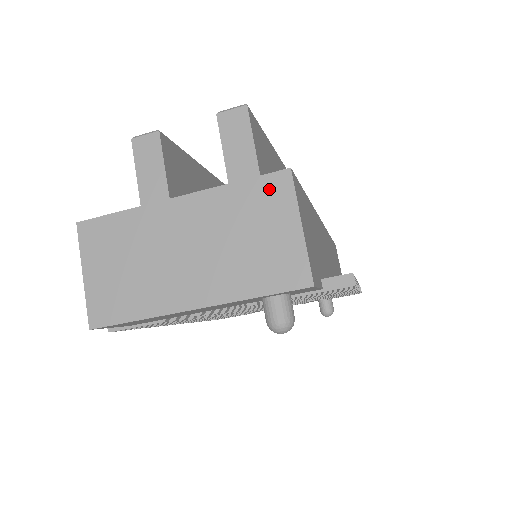
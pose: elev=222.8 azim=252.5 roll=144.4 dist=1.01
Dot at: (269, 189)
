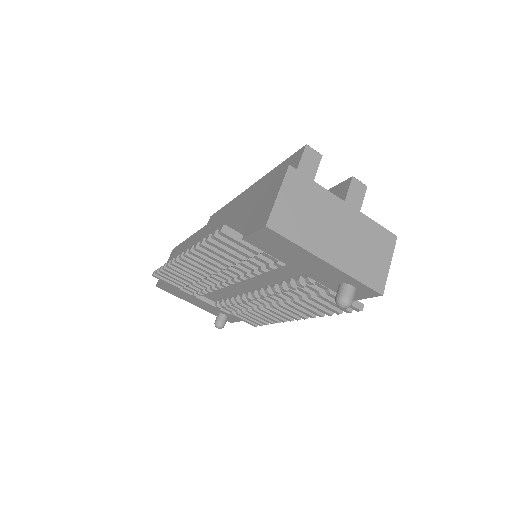
Dot at: (385, 237)
